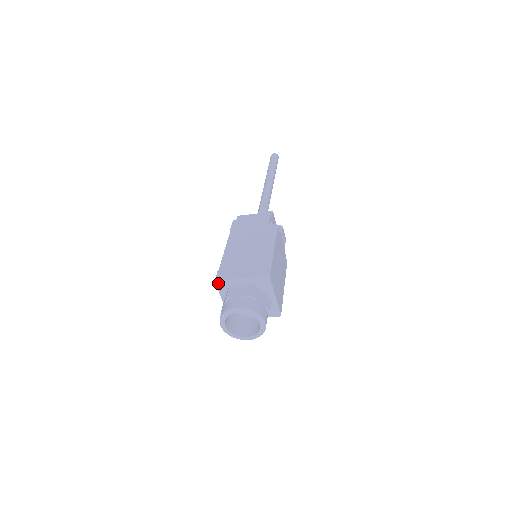
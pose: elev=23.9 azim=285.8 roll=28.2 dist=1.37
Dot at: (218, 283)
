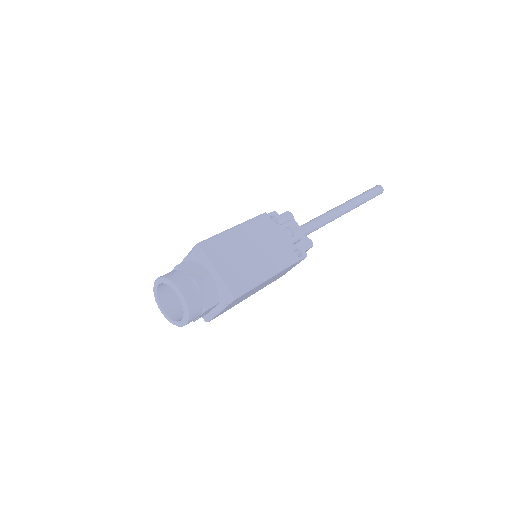
Dot at: occluded
